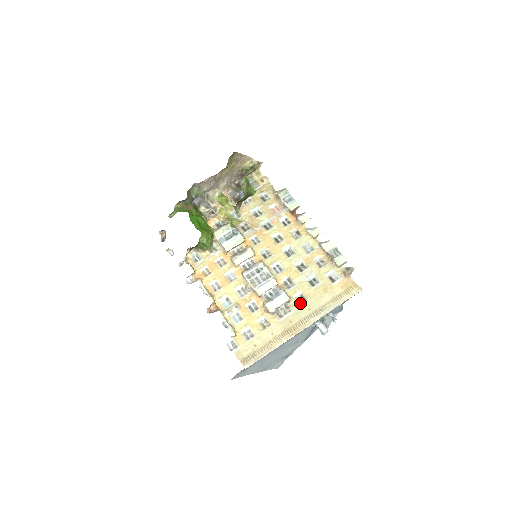
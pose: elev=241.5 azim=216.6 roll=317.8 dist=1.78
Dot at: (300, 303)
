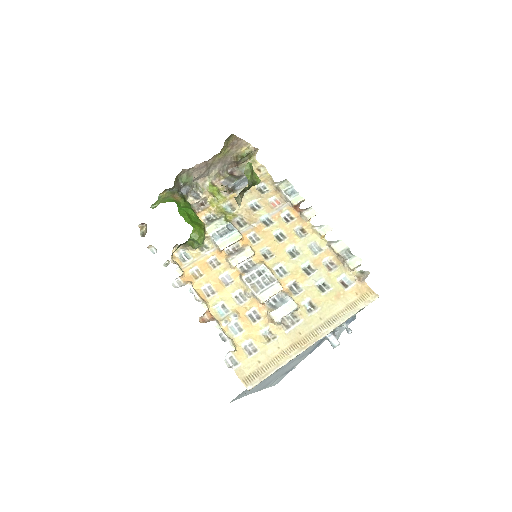
Dot at: (309, 311)
